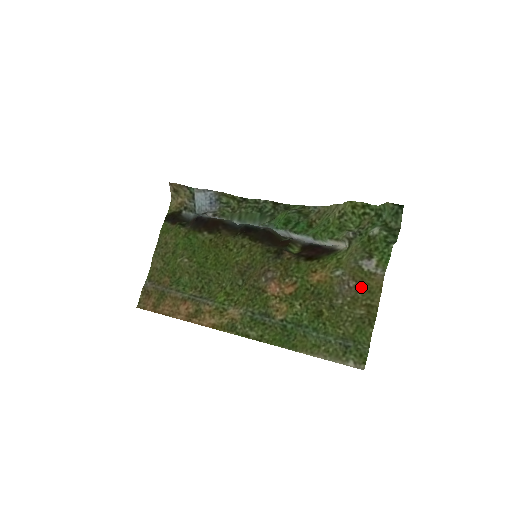
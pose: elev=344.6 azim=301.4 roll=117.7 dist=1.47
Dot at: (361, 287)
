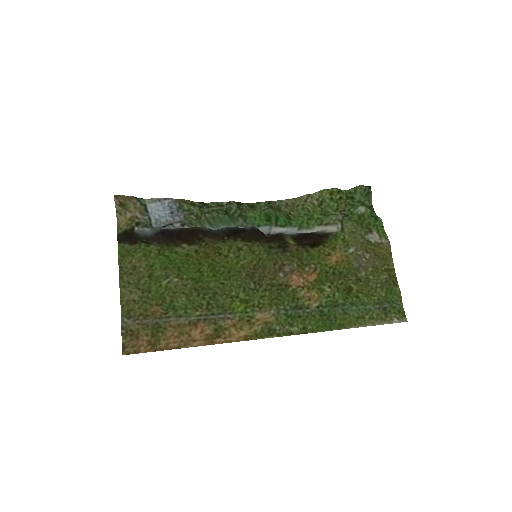
Dot at: (375, 257)
